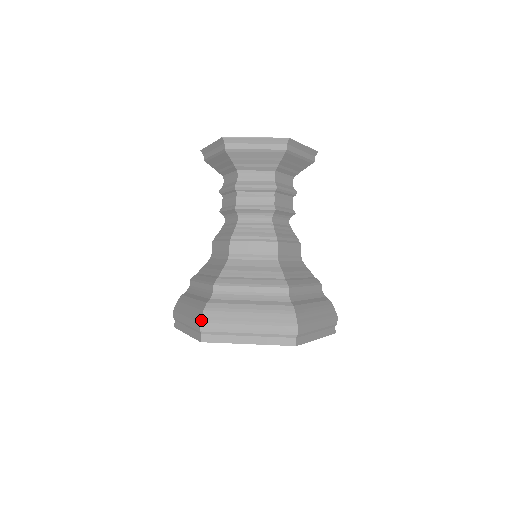
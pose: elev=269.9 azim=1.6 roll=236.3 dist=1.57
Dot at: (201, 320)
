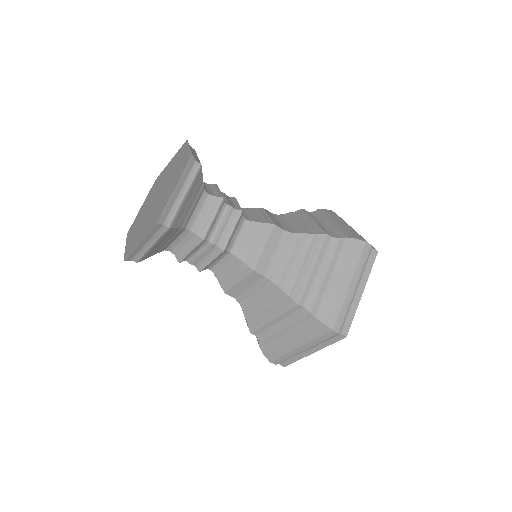
Dot at: (269, 361)
